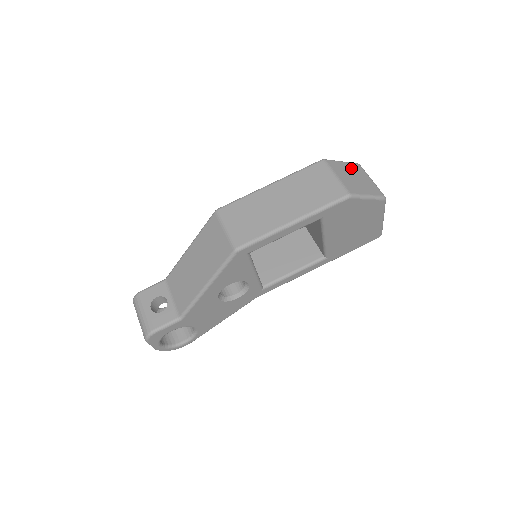
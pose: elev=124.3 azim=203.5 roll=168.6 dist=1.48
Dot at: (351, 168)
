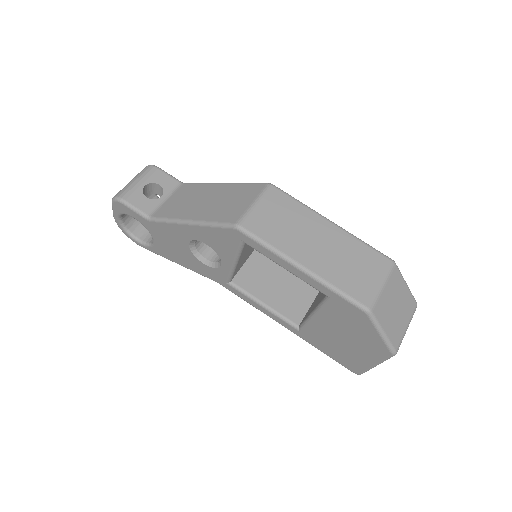
Dot at: (405, 298)
